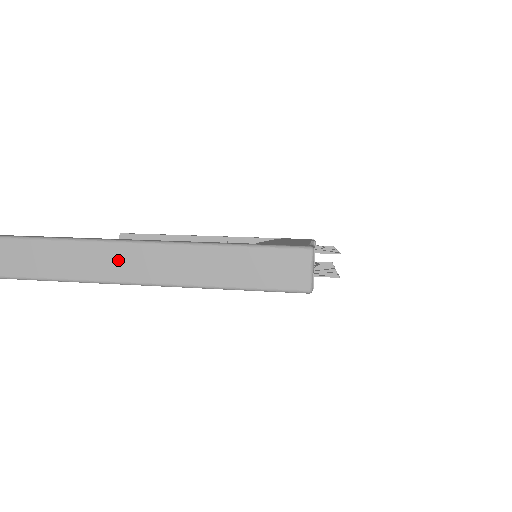
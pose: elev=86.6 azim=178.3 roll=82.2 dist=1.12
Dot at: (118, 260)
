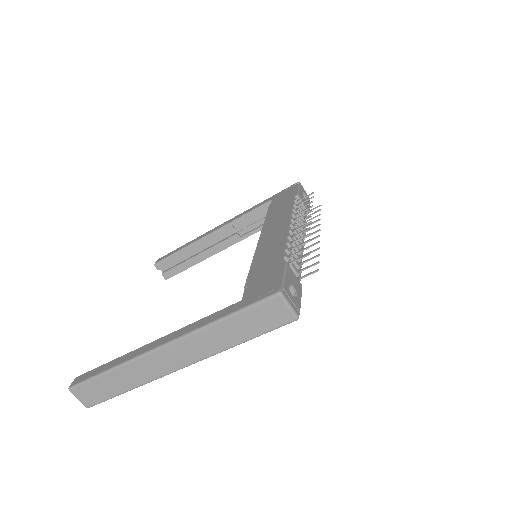
Dot at: (163, 360)
